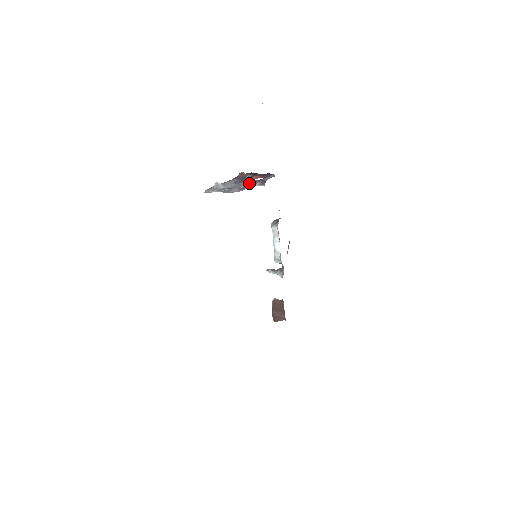
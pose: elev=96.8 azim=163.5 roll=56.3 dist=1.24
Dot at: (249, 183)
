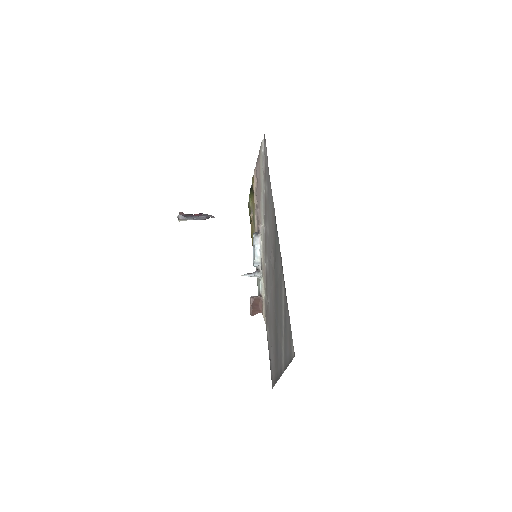
Dot at: (203, 216)
